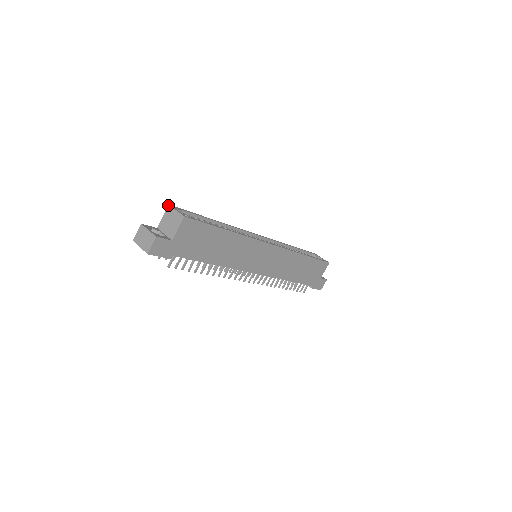
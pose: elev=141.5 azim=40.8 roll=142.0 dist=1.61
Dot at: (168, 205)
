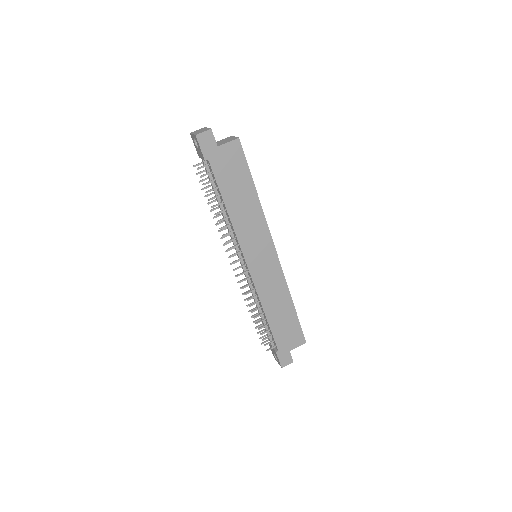
Dot at: (231, 136)
